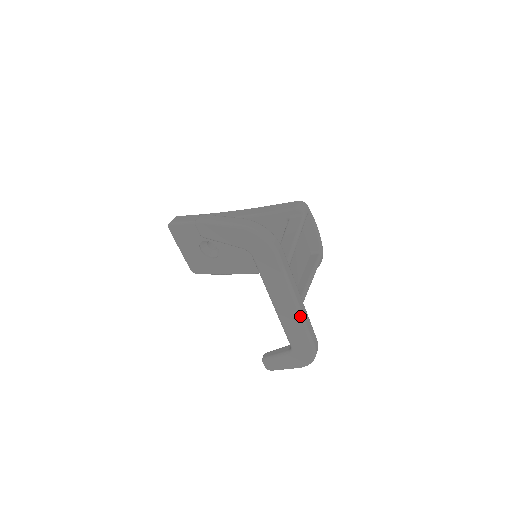
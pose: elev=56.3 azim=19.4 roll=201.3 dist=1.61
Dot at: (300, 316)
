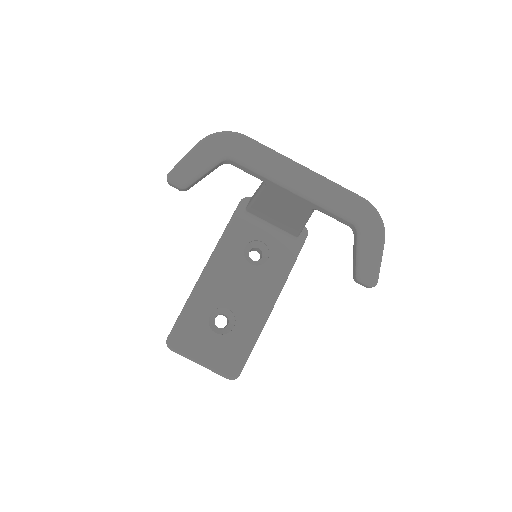
Dot at: (318, 175)
